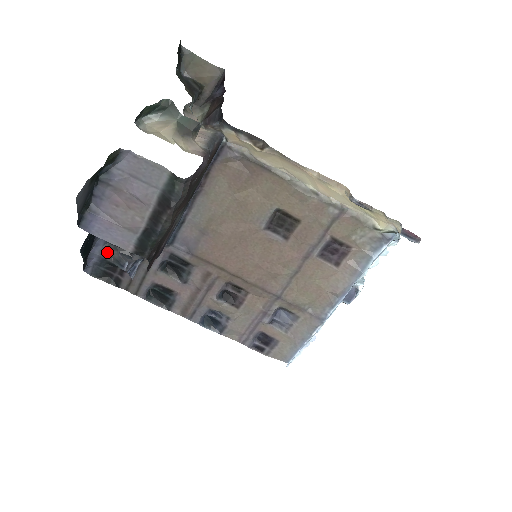
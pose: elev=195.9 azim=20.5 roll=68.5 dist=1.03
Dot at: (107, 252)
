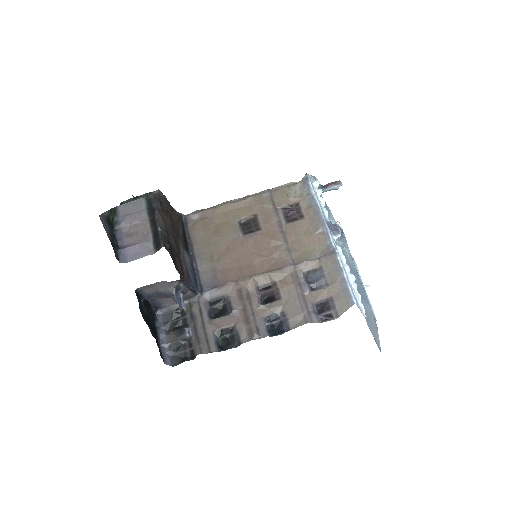
Dot at: (171, 336)
